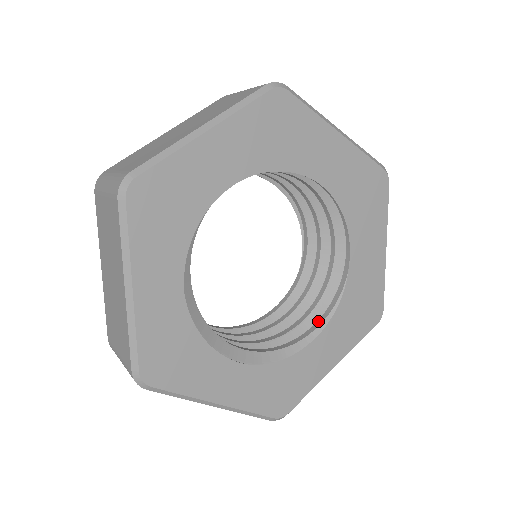
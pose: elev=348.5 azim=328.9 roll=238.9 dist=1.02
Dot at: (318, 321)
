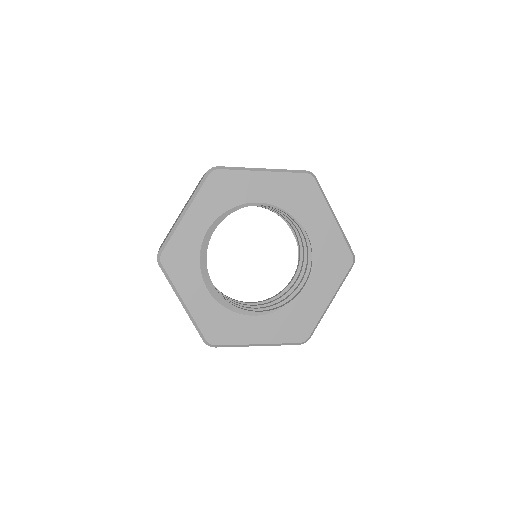
Dot at: (265, 310)
